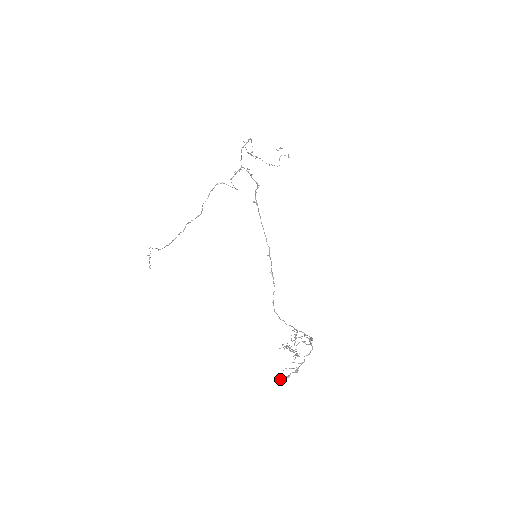
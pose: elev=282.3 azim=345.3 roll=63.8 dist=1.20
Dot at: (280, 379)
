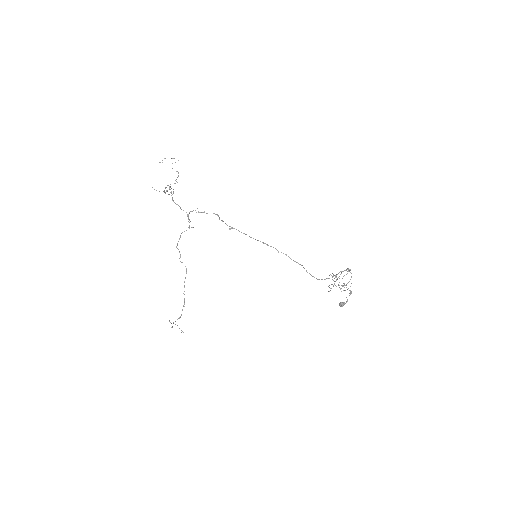
Dot at: (341, 306)
